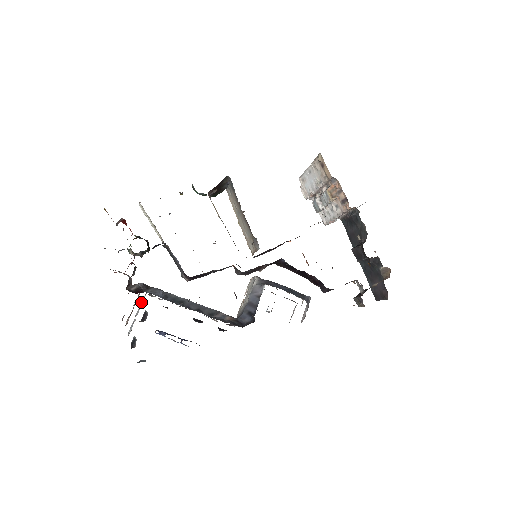
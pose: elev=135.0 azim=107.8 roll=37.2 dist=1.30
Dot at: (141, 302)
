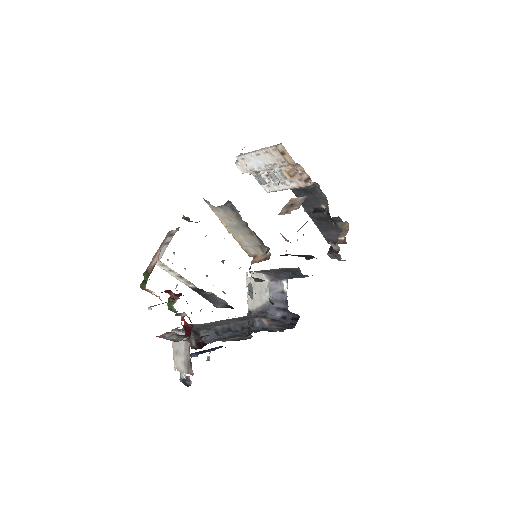
Dot at: occluded
